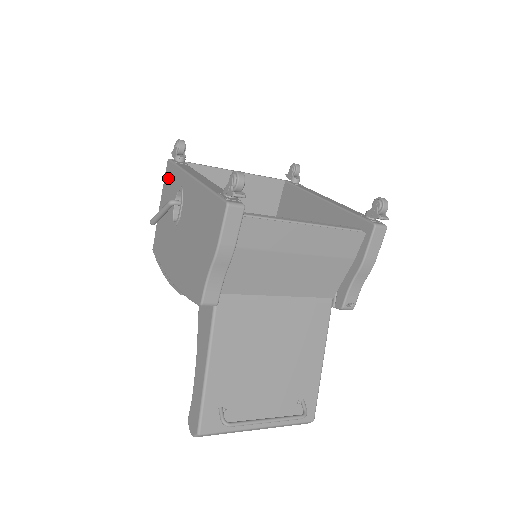
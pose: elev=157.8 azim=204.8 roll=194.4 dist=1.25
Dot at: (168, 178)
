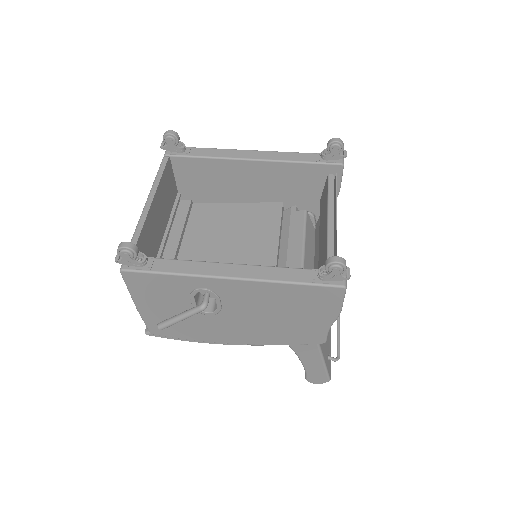
Dot at: (144, 286)
